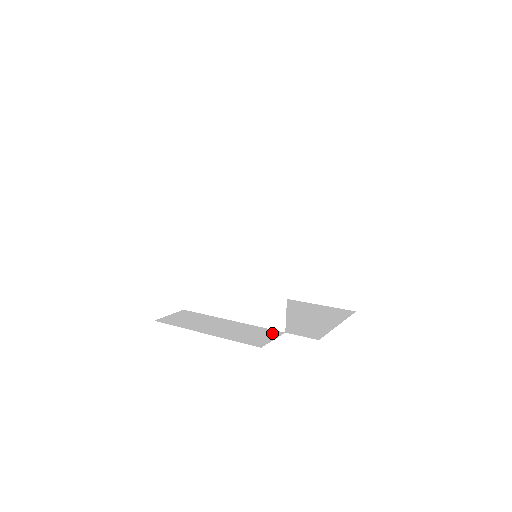
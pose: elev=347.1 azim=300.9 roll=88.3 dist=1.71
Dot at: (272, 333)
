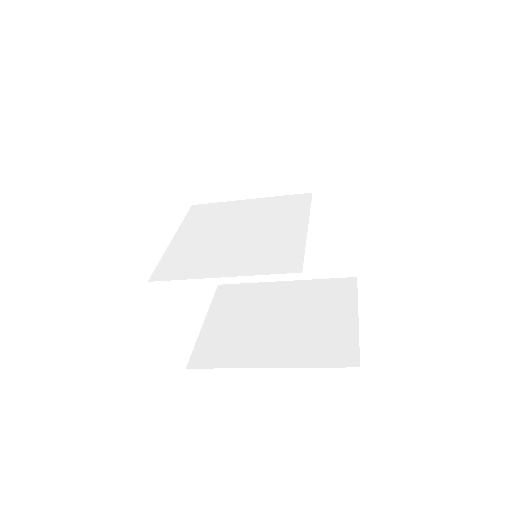
Dot at: occluded
